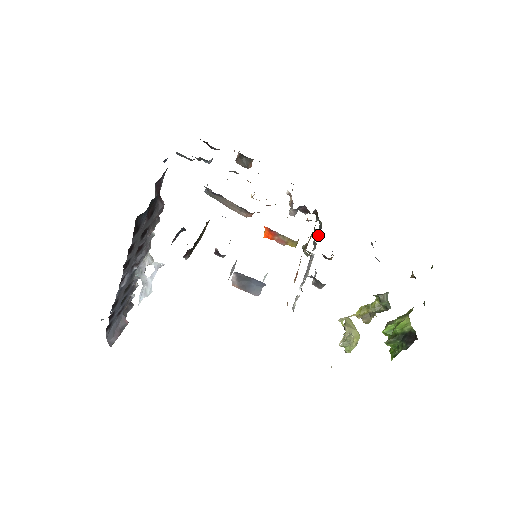
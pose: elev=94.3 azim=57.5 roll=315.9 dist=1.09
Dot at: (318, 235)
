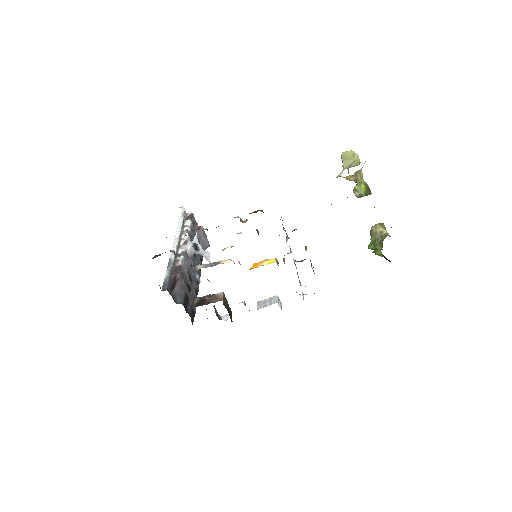
Dot at: occluded
